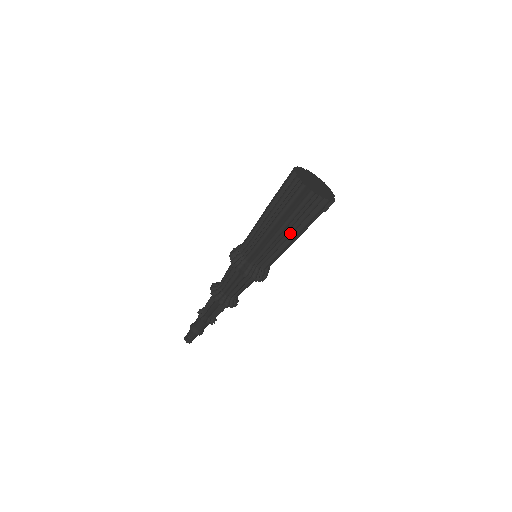
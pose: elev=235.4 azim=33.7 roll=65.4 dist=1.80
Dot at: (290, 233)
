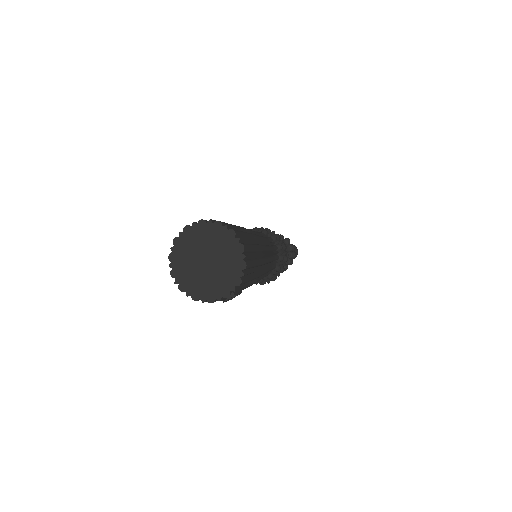
Dot at: occluded
